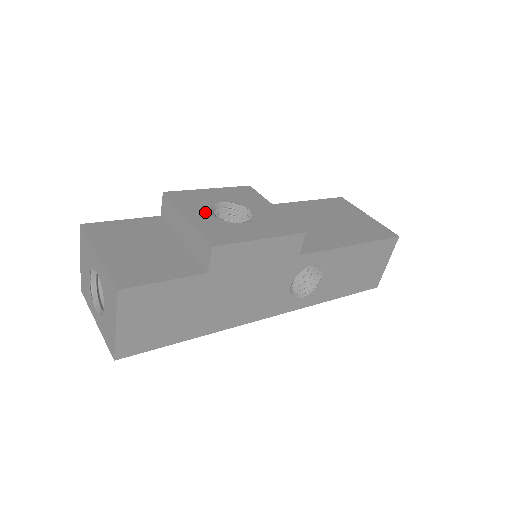
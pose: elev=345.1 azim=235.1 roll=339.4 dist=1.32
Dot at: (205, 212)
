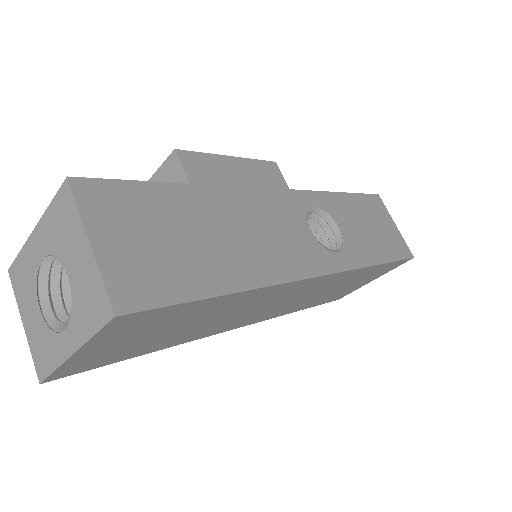
Dot at: occluded
